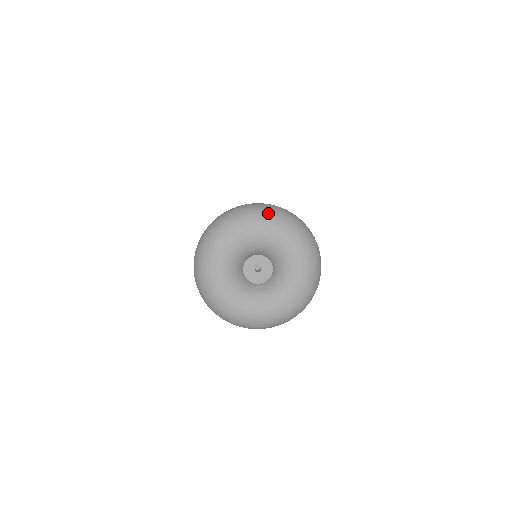
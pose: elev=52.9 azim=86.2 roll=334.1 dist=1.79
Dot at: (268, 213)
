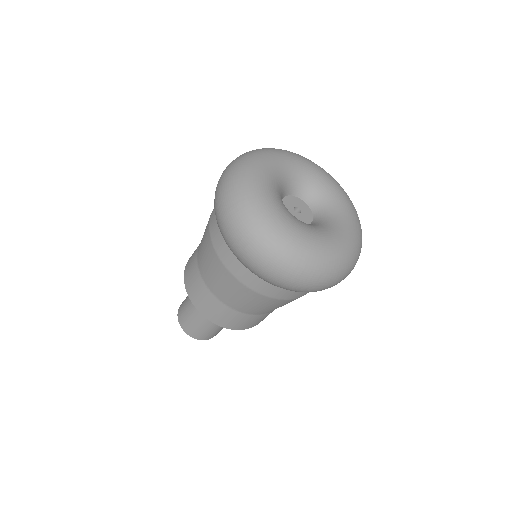
Dot at: occluded
